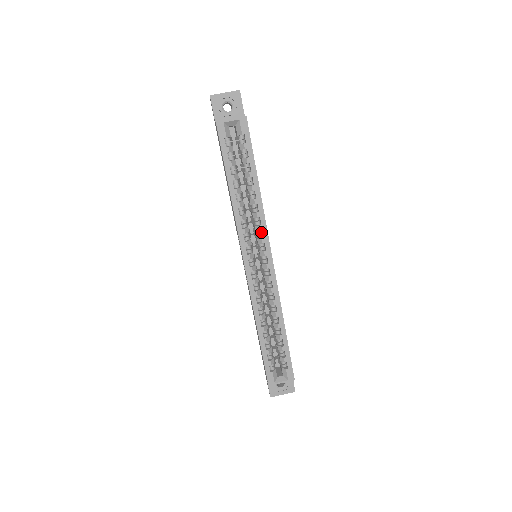
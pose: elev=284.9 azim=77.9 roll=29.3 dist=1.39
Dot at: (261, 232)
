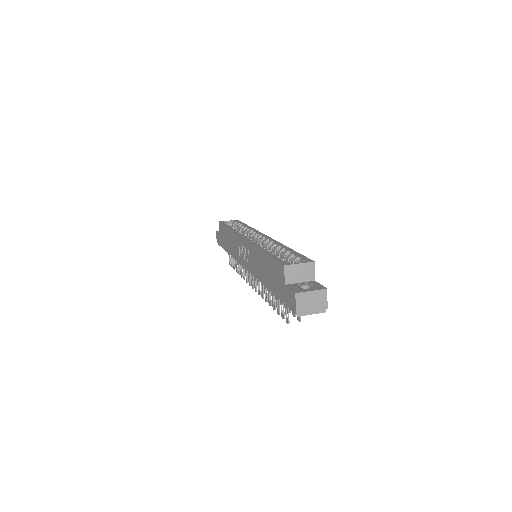
Dot at: occluded
